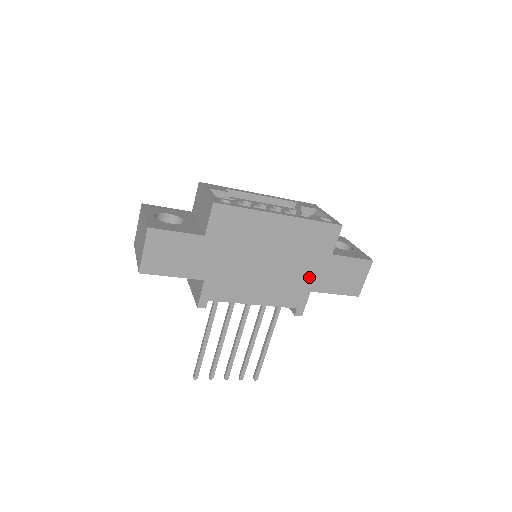
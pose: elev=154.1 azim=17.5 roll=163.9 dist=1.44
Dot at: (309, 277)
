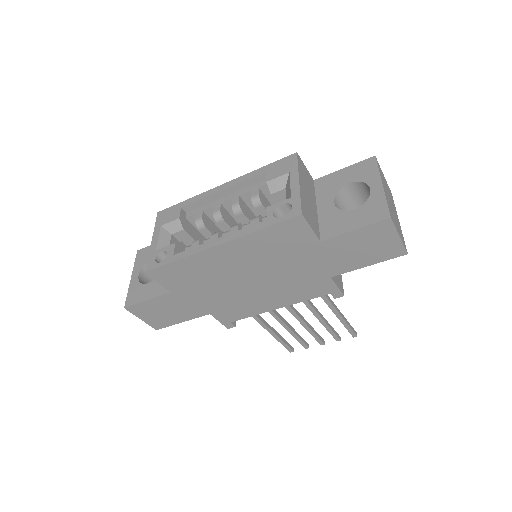
Dot at: (314, 269)
